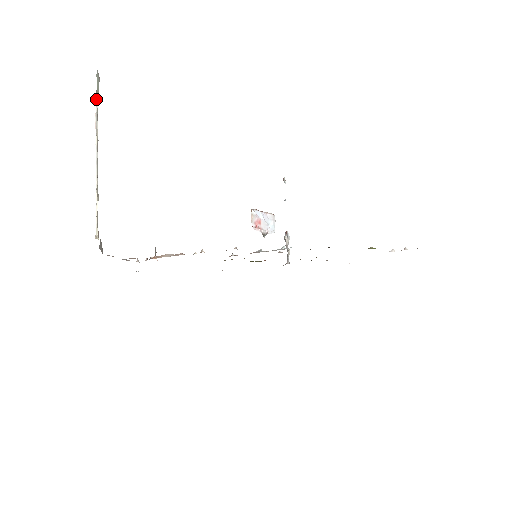
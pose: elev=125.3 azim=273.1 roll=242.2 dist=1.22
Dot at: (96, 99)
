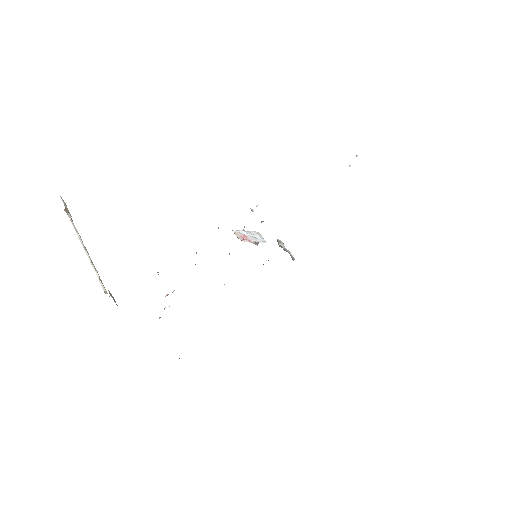
Dot at: (67, 213)
